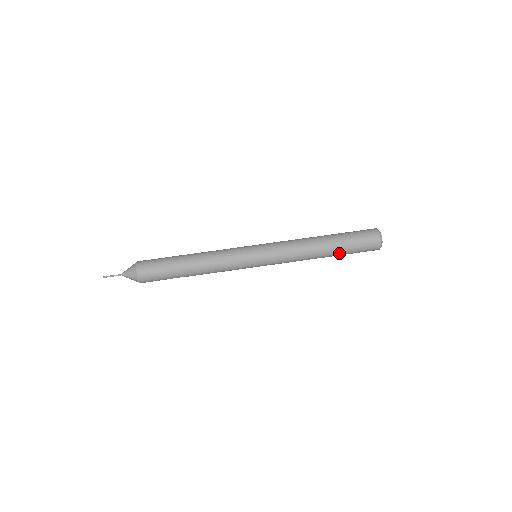
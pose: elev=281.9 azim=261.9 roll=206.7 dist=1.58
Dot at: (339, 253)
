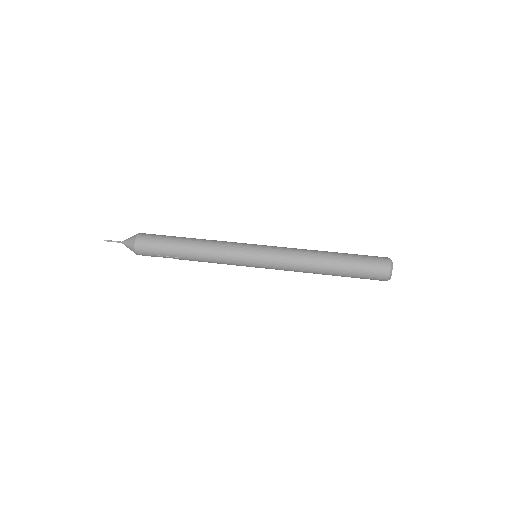
Dot at: (343, 266)
